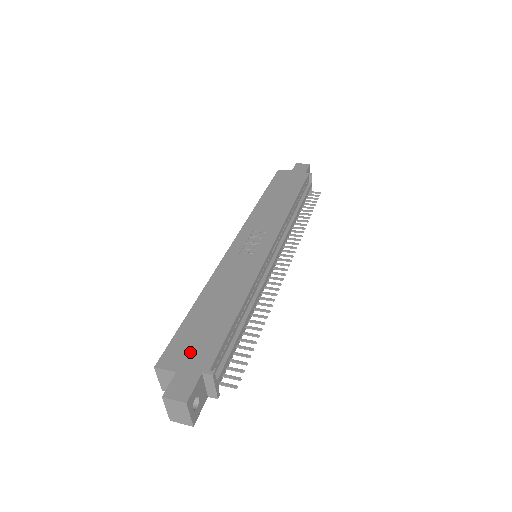
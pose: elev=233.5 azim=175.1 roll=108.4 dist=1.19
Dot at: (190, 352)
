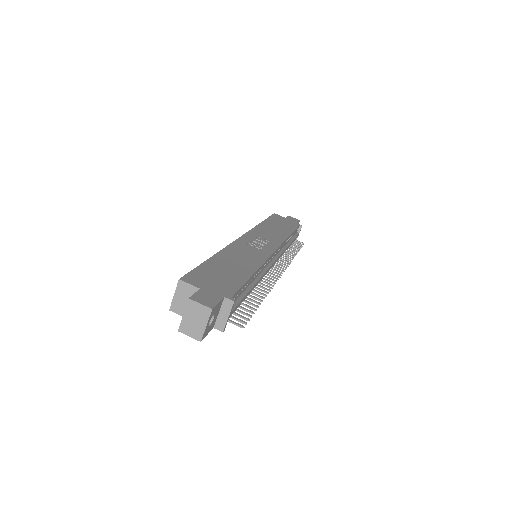
Dot at: (212, 282)
